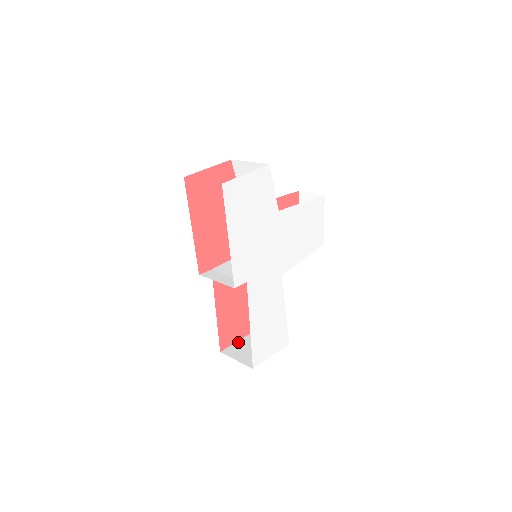
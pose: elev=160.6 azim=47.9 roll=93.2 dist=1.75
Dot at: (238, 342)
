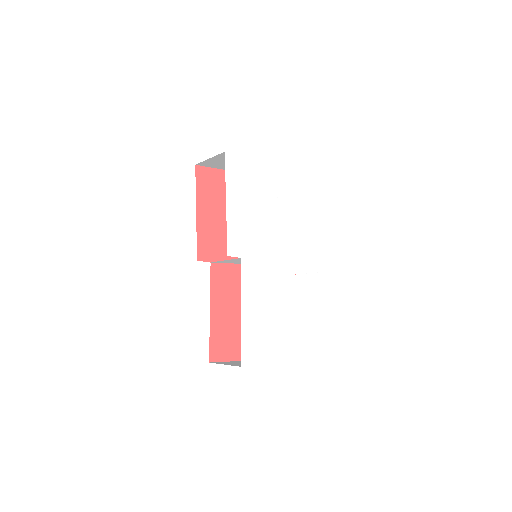
Dot at: (231, 361)
